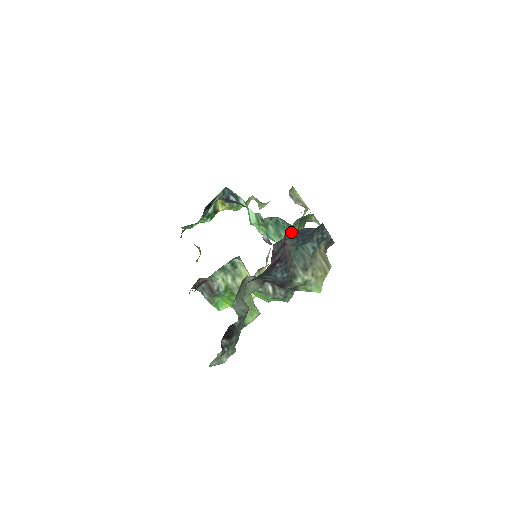
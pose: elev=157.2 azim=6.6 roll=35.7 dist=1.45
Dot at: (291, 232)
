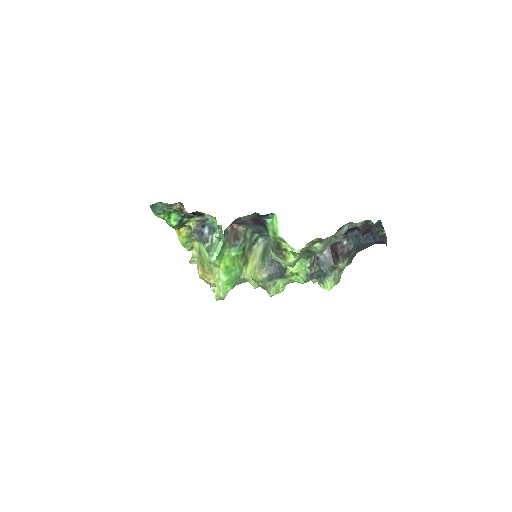
Dot at: occluded
